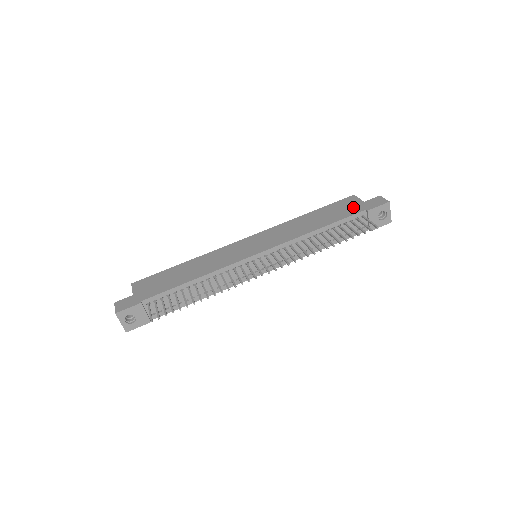
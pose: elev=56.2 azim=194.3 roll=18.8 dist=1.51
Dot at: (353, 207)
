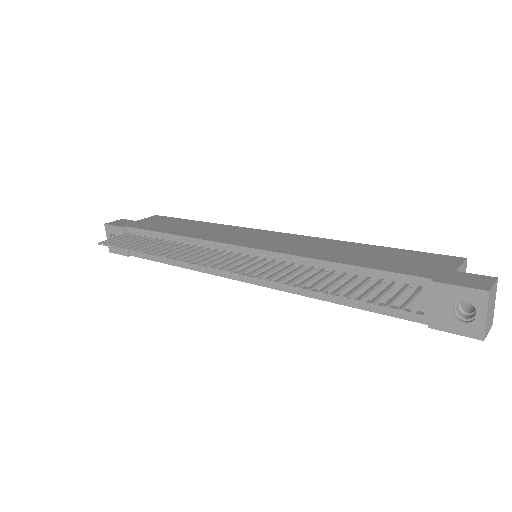
Dot at: (425, 267)
